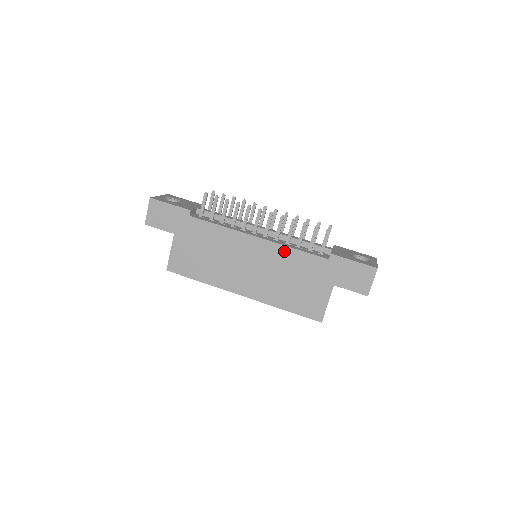
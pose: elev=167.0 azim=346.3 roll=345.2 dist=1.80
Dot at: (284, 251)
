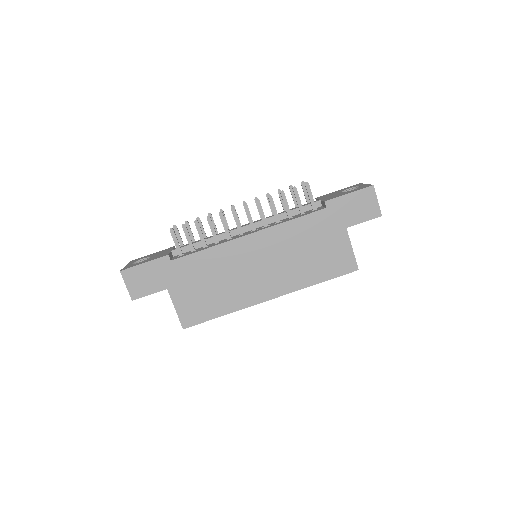
Dot at: (281, 230)
